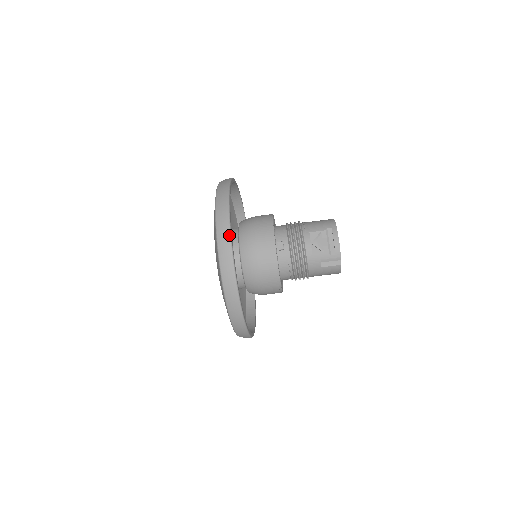
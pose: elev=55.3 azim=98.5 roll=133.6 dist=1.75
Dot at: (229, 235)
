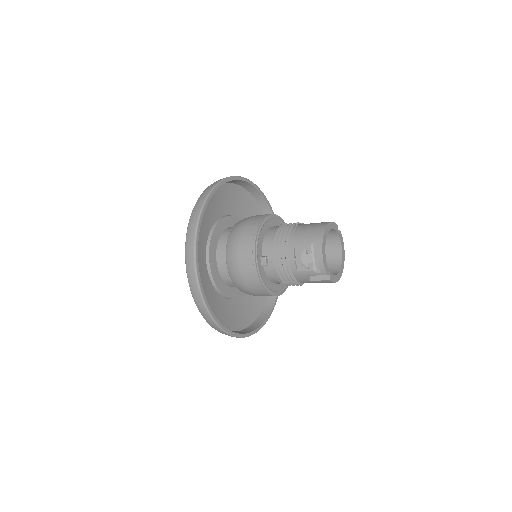
Dot at: (194, 270)
